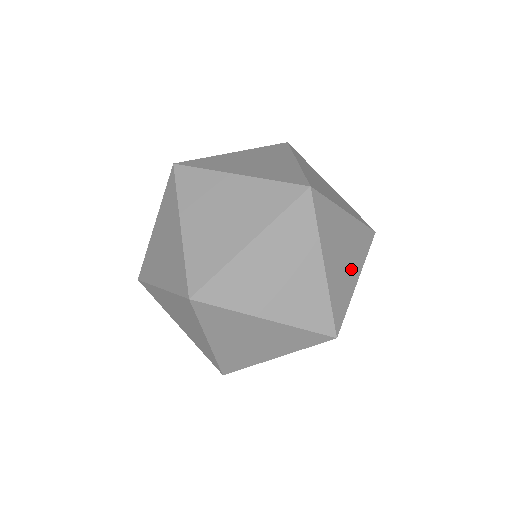
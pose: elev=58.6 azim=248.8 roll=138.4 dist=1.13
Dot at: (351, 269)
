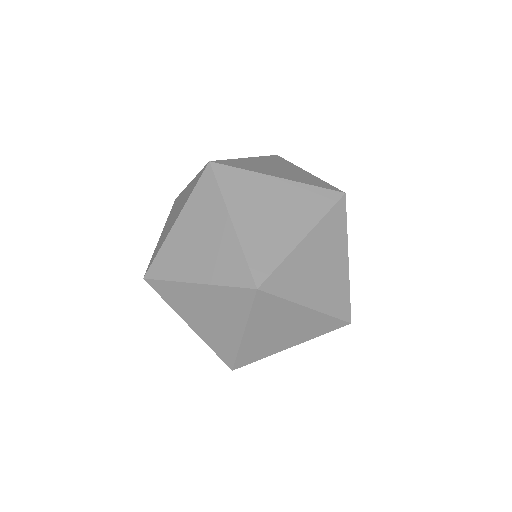
Dot at: occluded
